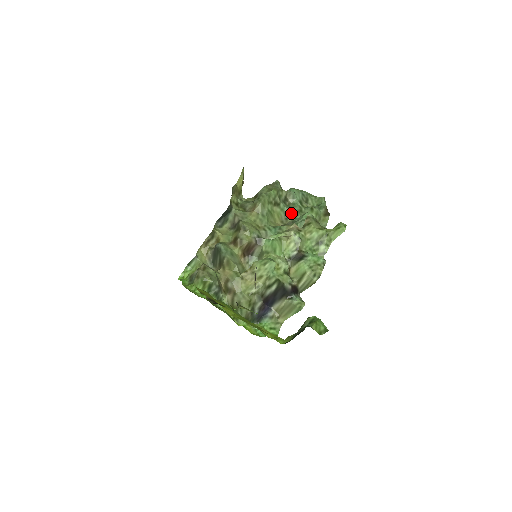
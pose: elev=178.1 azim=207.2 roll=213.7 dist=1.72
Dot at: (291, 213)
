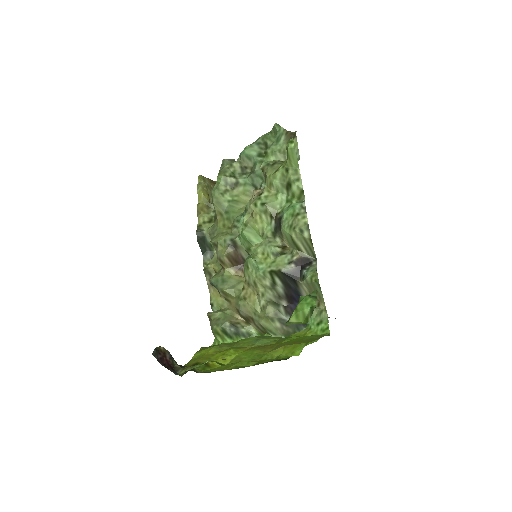
Dot at: (255, 178)
